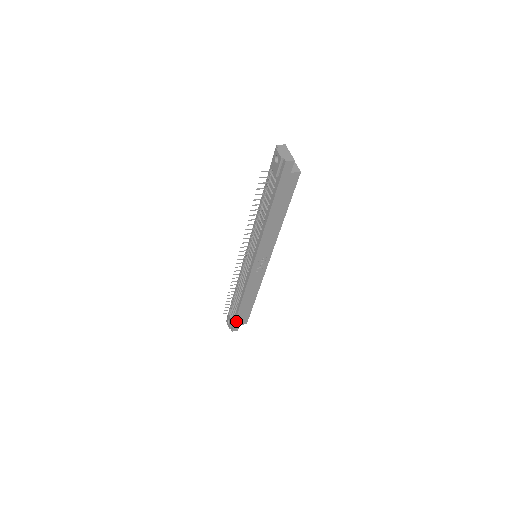
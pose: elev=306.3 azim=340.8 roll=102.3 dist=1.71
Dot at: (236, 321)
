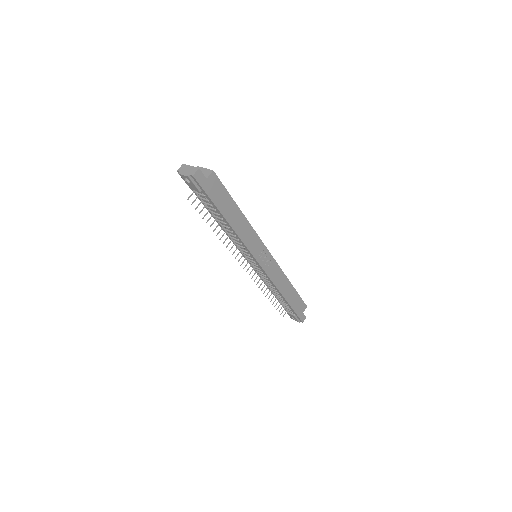
Dot at: (297, 313)
